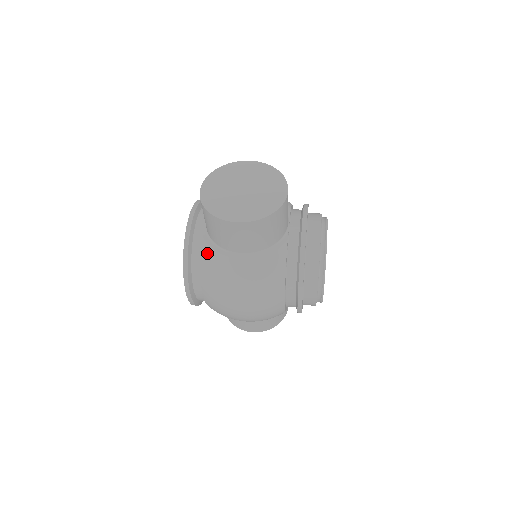
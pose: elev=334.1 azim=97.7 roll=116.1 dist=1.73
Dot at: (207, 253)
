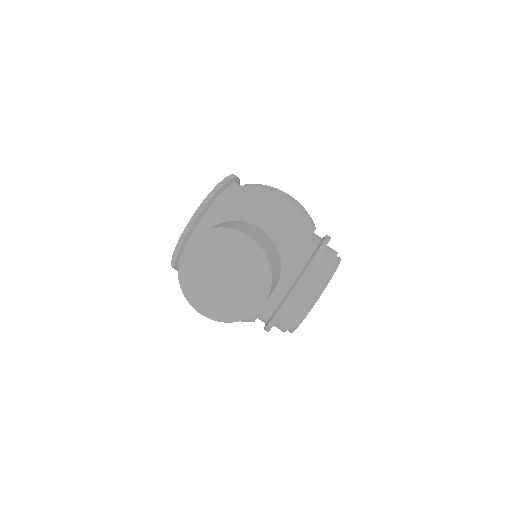
Dot at: occluded
